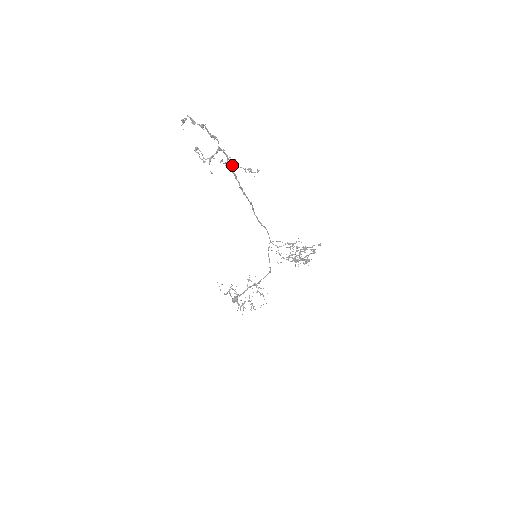
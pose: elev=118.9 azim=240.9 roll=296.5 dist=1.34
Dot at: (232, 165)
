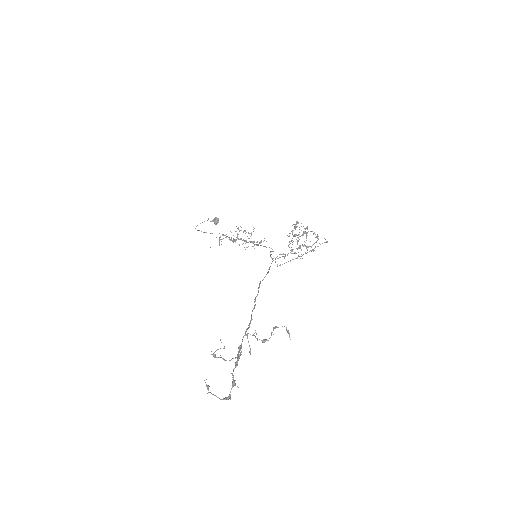
Dot at: (257, 339)
